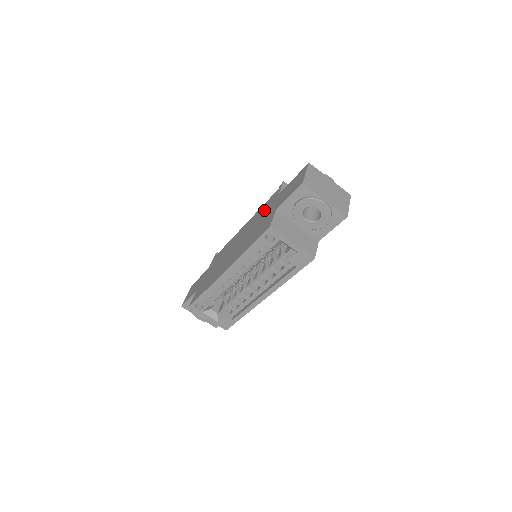
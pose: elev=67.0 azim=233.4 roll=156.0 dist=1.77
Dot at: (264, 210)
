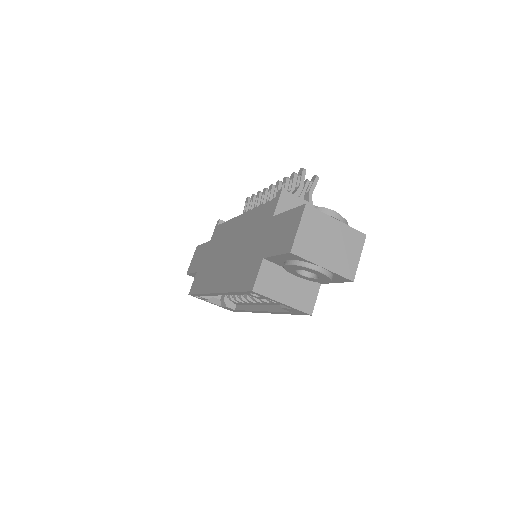
Dot at: (257, 225)
